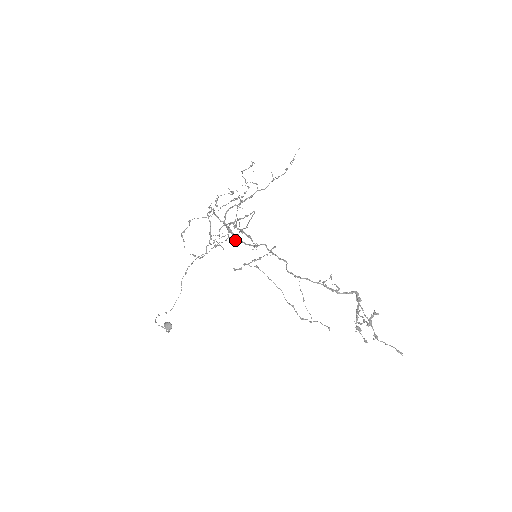
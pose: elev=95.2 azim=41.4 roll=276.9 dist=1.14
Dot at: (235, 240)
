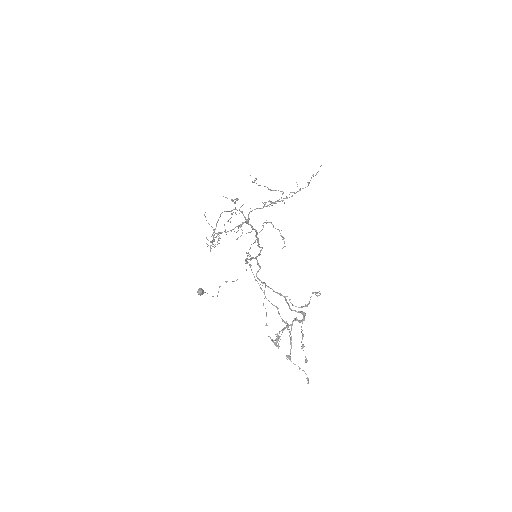
Dot at: occluded
